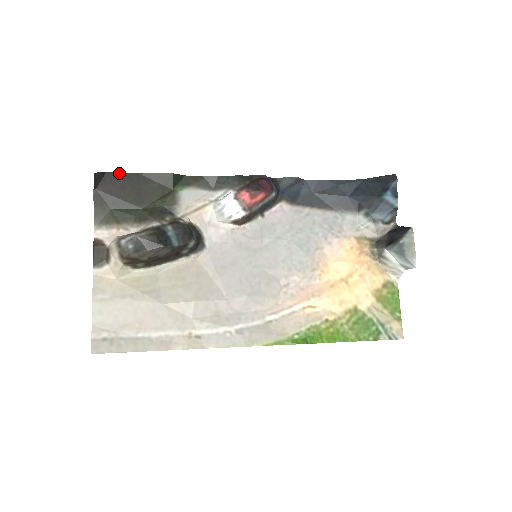
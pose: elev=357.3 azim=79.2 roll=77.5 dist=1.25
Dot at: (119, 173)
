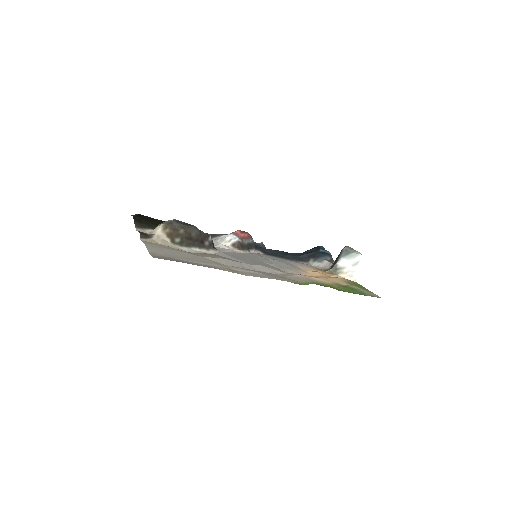
Dot at: (148, 217)
